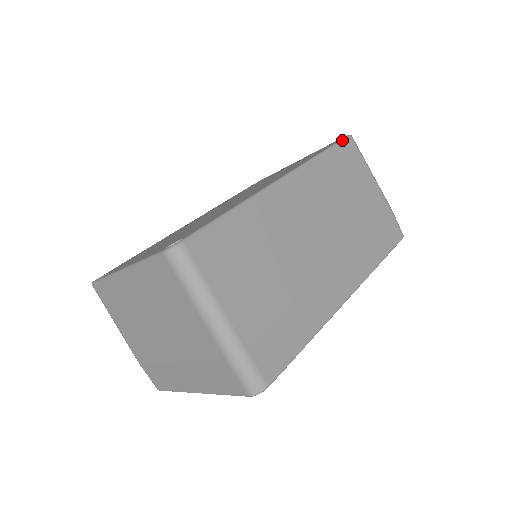
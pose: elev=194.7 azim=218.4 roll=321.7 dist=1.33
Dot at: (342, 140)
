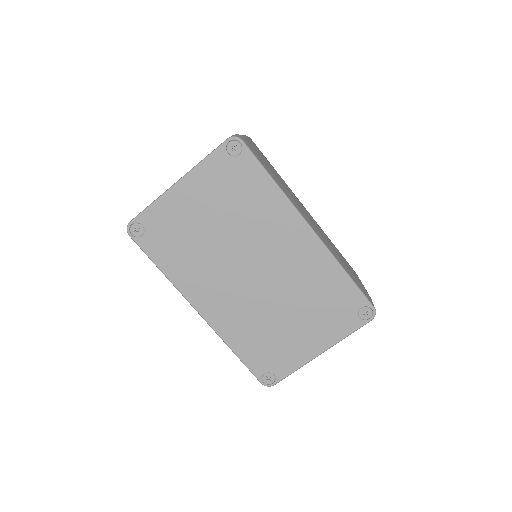
Dot at: occluded
